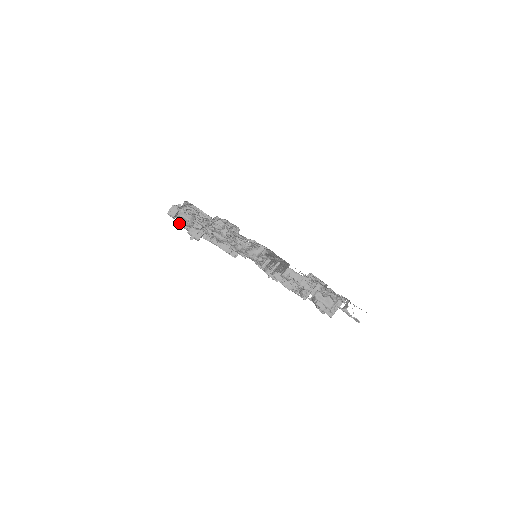
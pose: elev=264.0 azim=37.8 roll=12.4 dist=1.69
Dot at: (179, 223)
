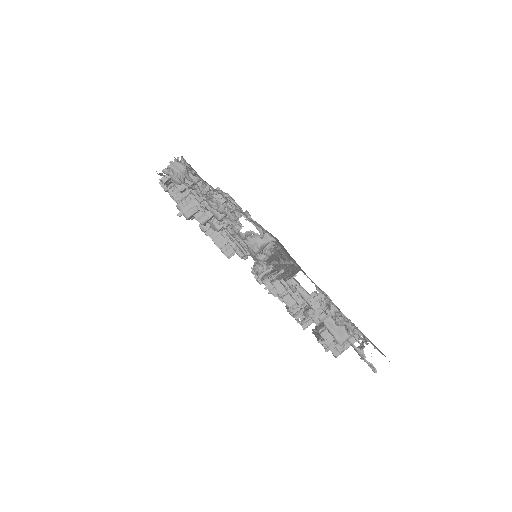
Dot at: (169, 191)
